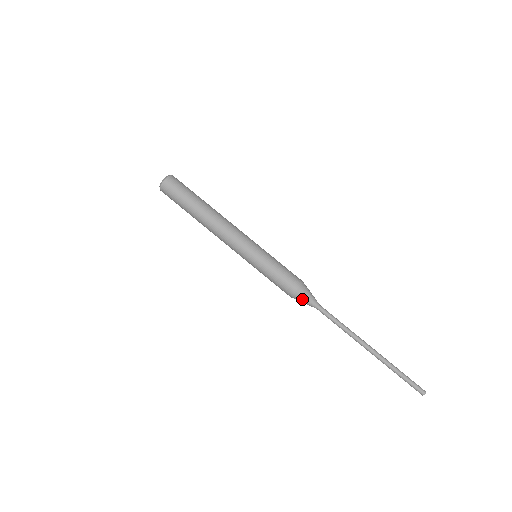
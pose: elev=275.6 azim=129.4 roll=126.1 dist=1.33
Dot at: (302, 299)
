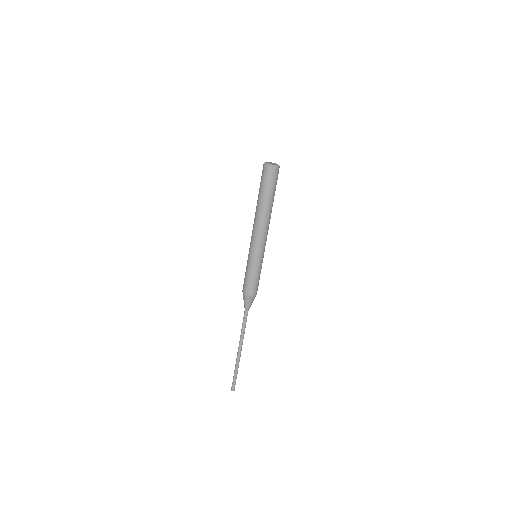
Dot at: (249, 301)
